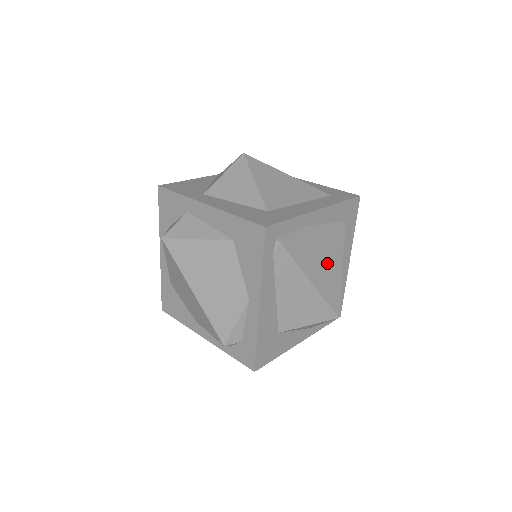
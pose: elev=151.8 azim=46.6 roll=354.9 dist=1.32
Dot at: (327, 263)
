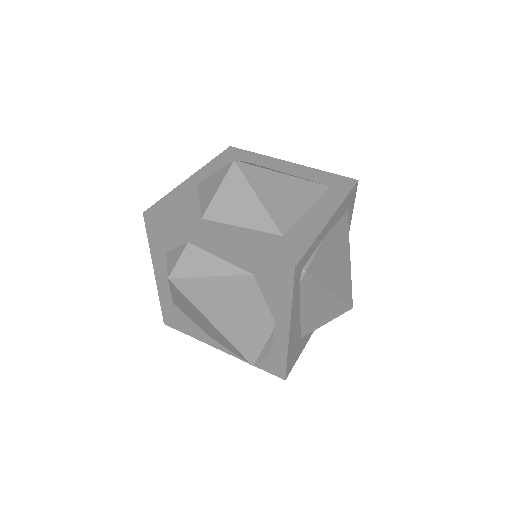
Dot at: (340, 264)
